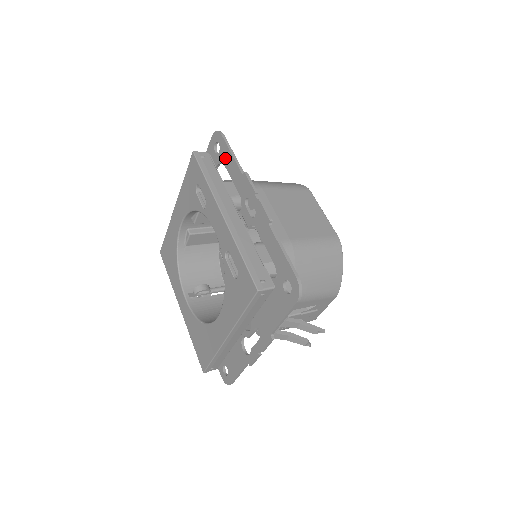
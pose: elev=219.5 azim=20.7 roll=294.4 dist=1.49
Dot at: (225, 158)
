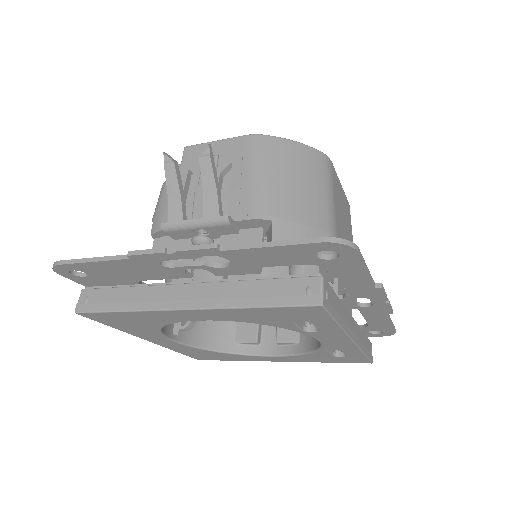
Dot at: (344, 269)
